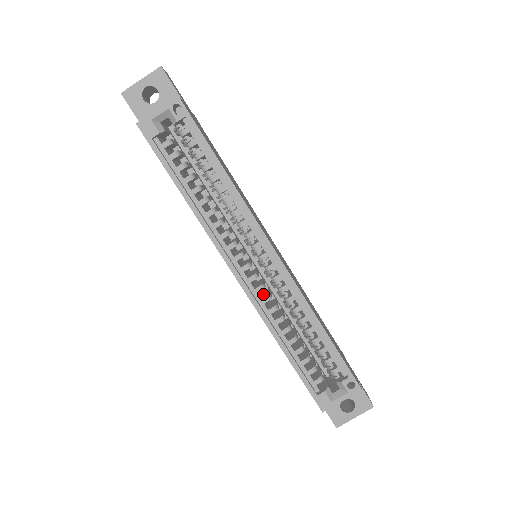
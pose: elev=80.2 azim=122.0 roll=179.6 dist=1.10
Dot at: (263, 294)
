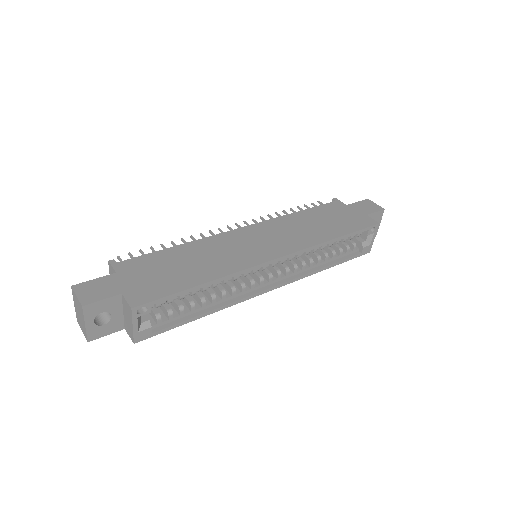
Dot at: occluded
